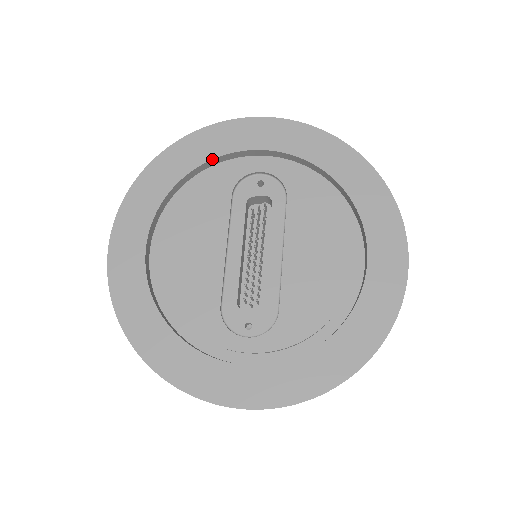
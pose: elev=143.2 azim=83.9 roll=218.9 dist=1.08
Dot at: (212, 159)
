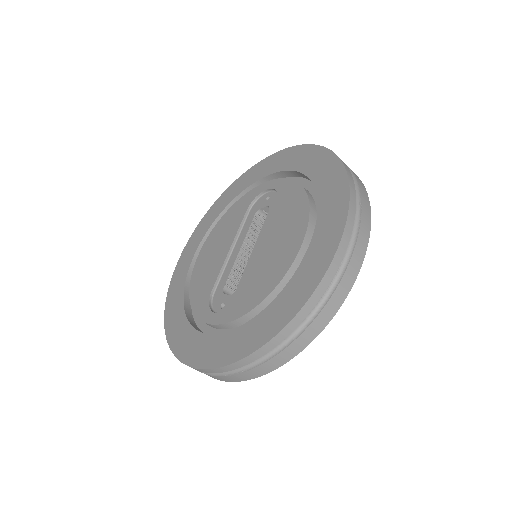
Dot at: (246, 188)
